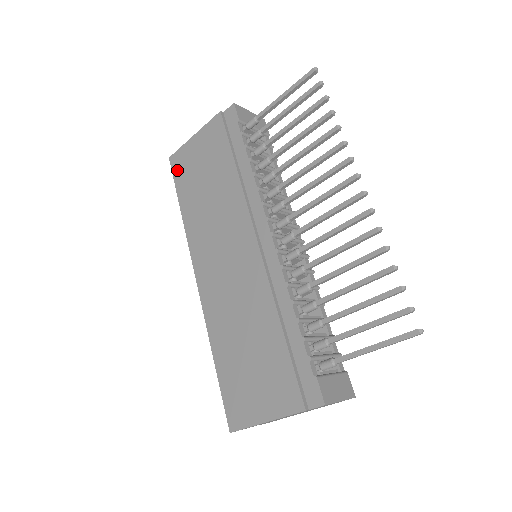
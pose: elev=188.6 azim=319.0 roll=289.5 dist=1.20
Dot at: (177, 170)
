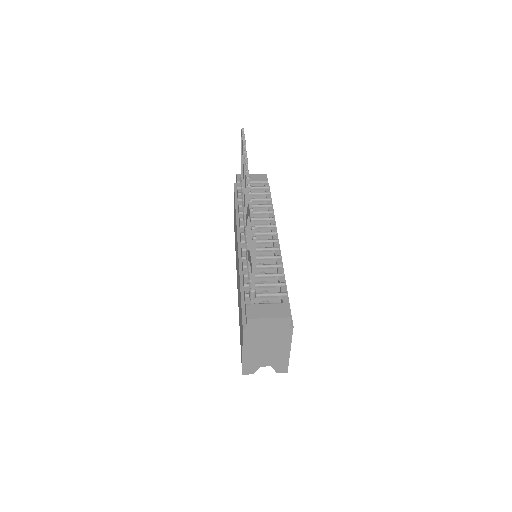
Dot at: (234, 230)
